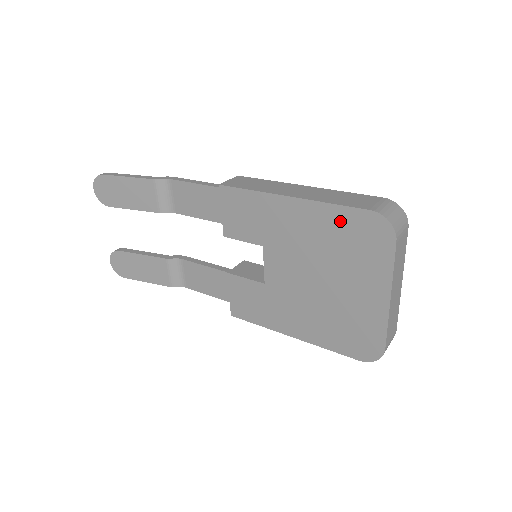
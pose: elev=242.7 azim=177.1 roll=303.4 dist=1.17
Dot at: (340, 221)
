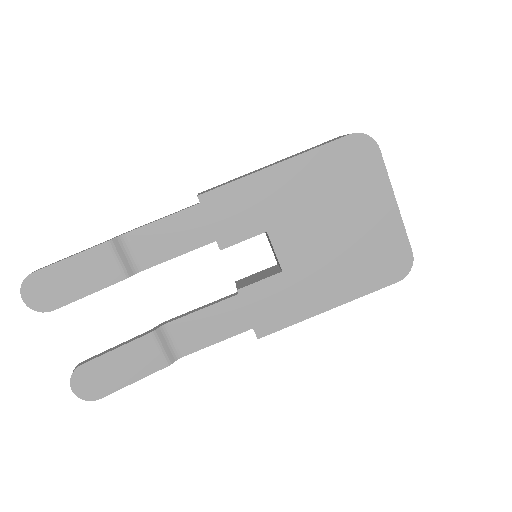
Dot at: (329, 159)
